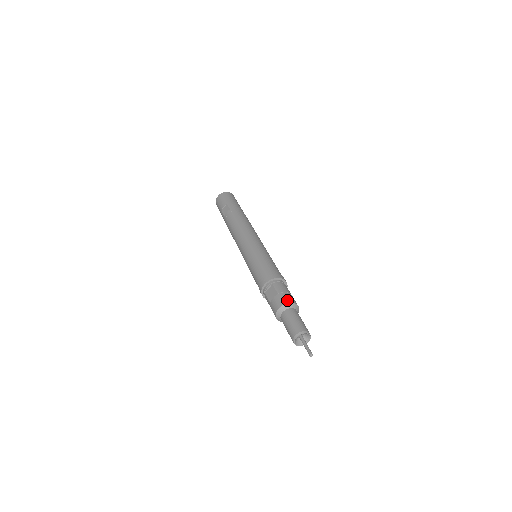
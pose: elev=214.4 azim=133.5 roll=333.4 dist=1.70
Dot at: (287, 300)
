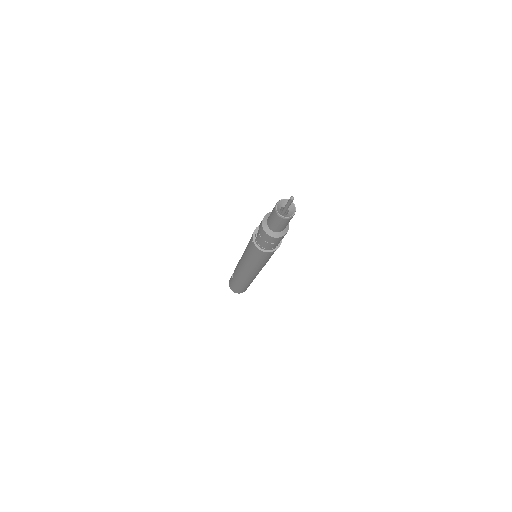
Dot at: (269, 213)
